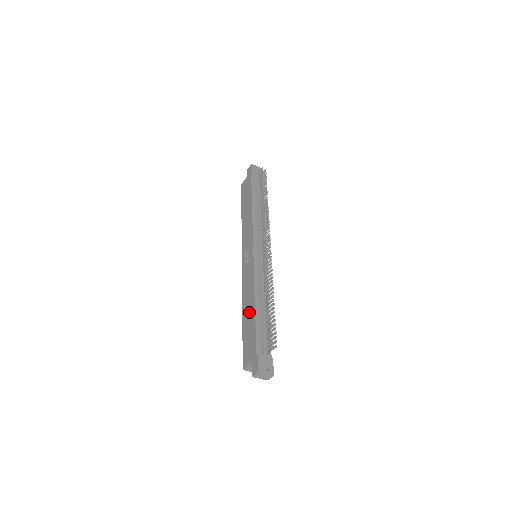
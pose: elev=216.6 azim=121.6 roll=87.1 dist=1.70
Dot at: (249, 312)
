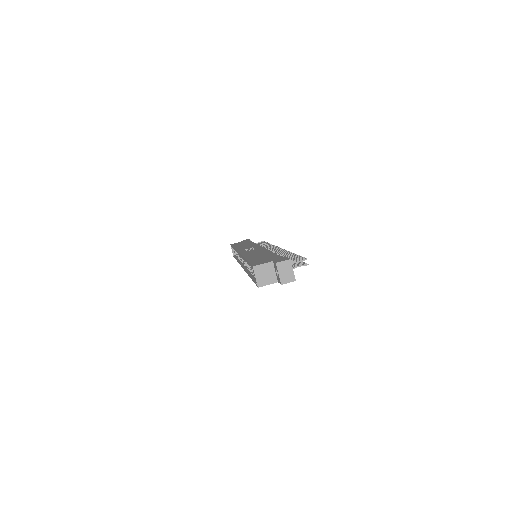
Dot at: (261, 254)
